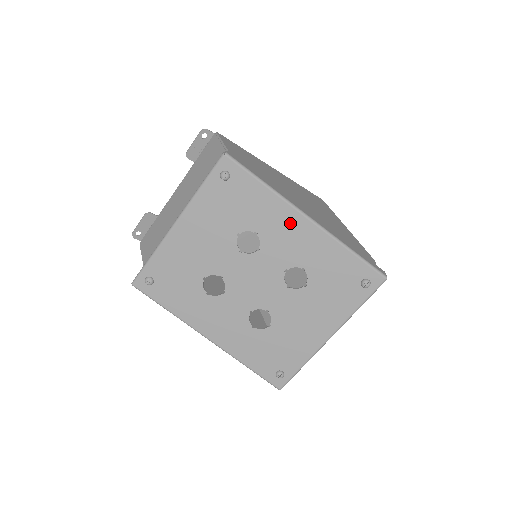
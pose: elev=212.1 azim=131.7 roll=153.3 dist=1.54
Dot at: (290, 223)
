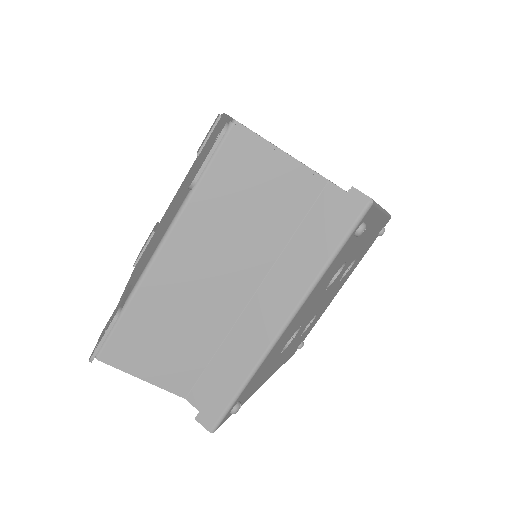
Dot at: (372, 228)
